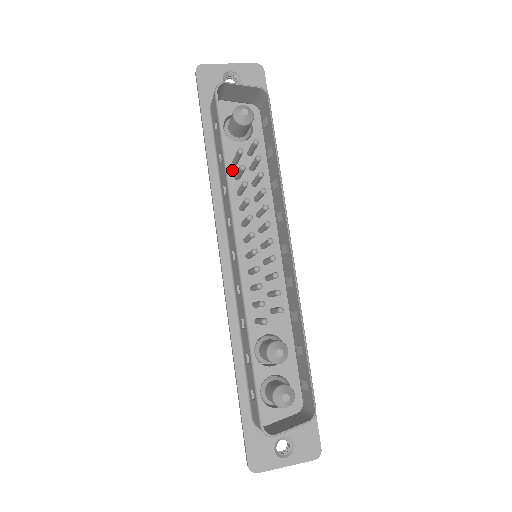
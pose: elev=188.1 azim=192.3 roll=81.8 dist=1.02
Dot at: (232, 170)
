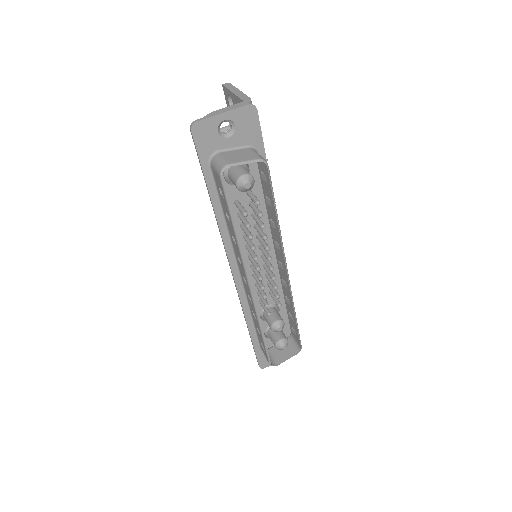
Dot at: (234, 209)
